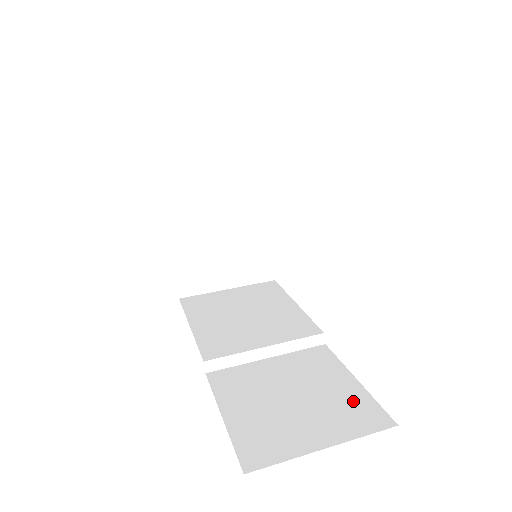
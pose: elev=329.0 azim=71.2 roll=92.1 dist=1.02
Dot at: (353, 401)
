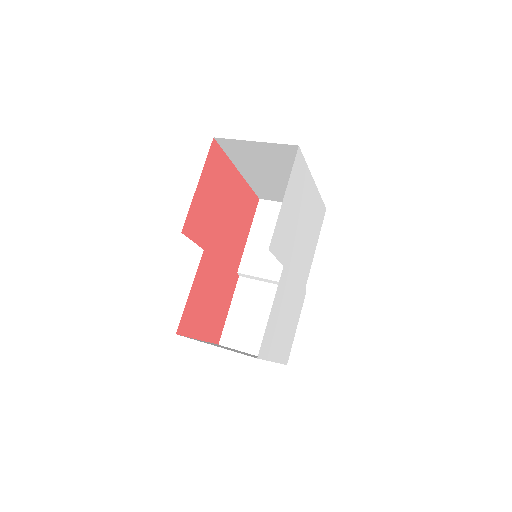
Dot at: occluded
